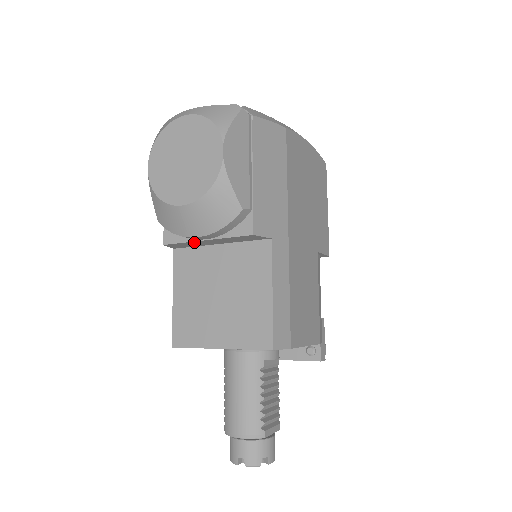
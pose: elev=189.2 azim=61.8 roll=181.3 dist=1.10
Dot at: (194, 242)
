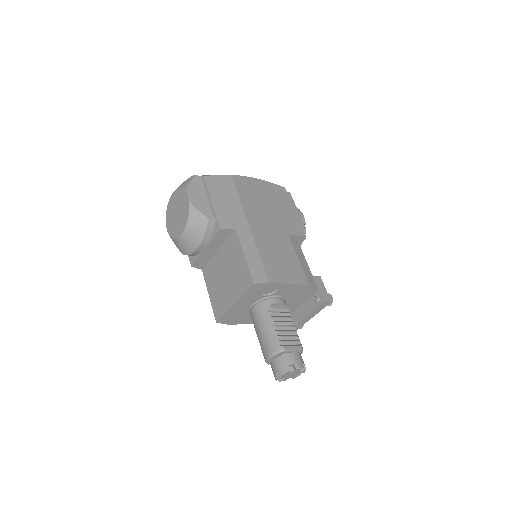
Dot at: (202, 255)
